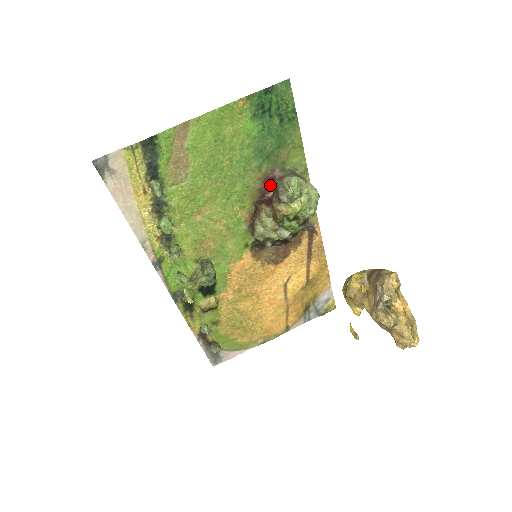
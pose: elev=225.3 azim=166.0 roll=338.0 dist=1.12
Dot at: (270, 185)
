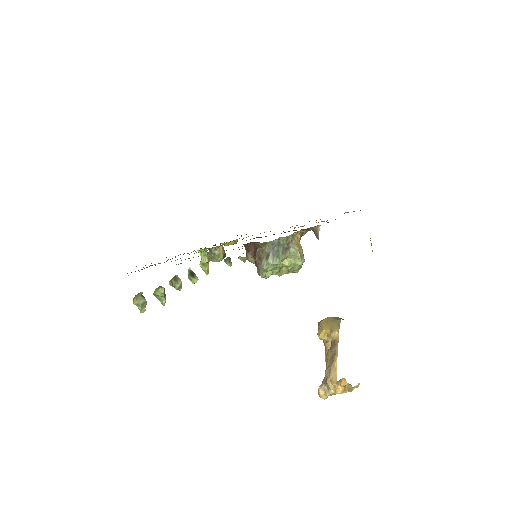
Dot at: occluded
